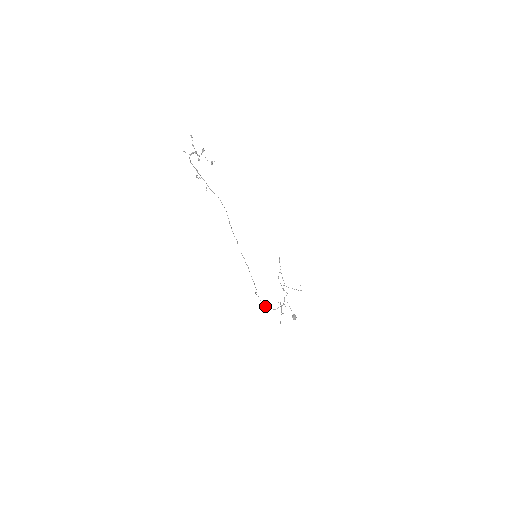
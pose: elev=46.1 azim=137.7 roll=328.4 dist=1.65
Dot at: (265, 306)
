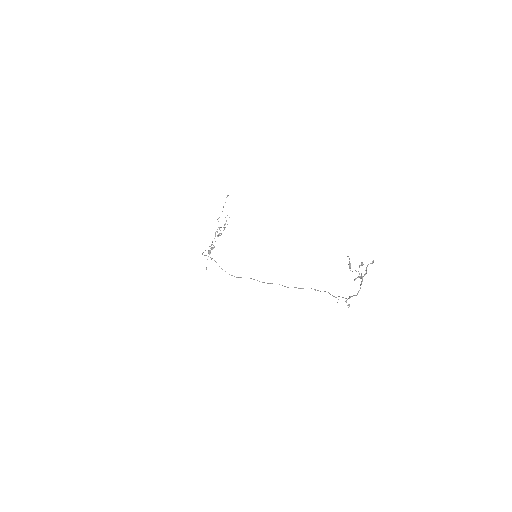
Dot at: occluded
